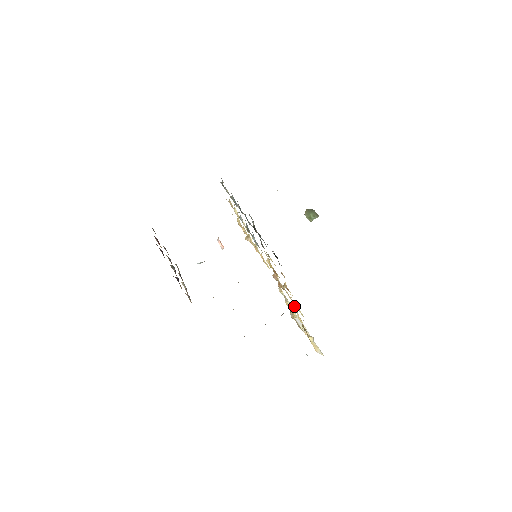
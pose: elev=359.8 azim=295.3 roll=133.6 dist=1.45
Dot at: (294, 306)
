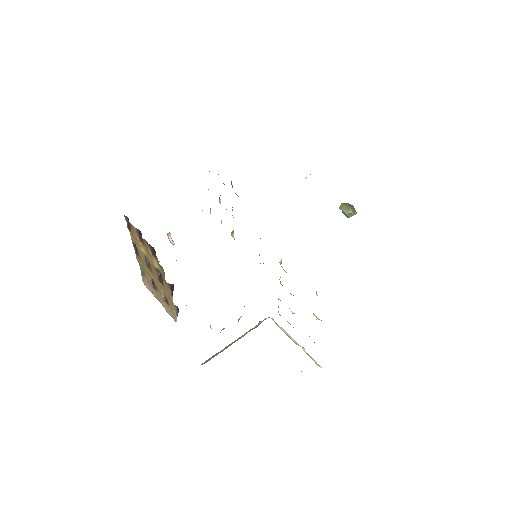
Dot at: (314, 315)
